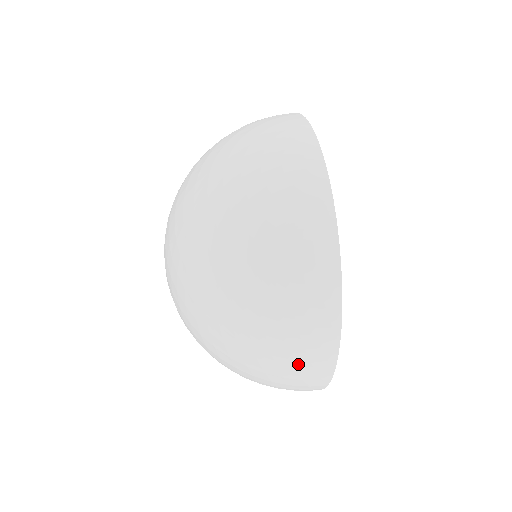
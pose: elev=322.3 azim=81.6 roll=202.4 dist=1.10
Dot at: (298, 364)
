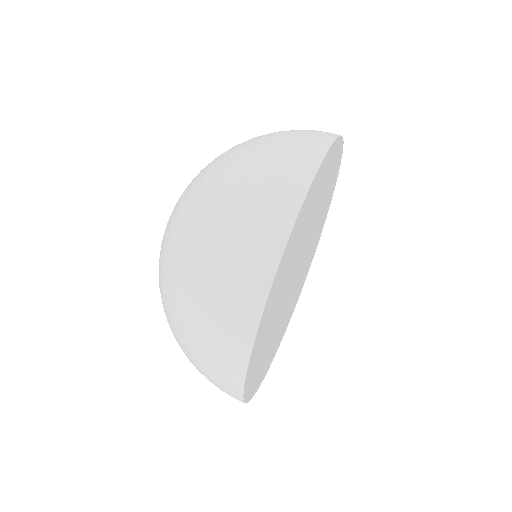
Dot at: (224, 302)
